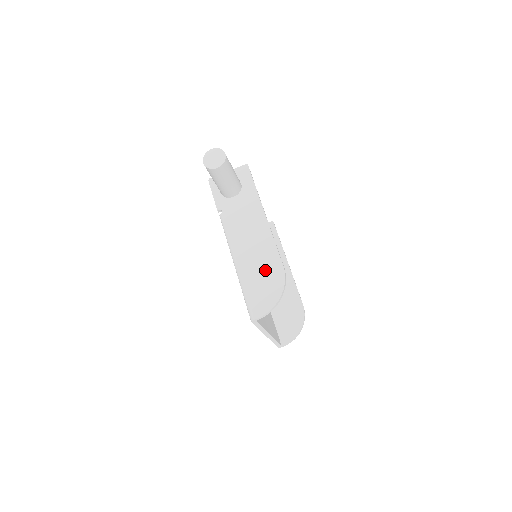
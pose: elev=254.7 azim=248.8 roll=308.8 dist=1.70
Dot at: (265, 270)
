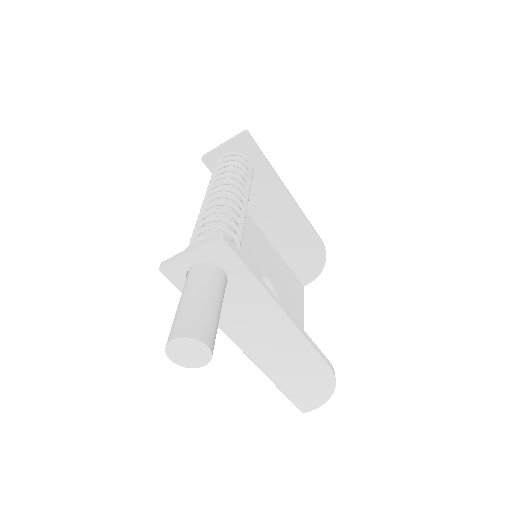
Dot at: (305, 373)
